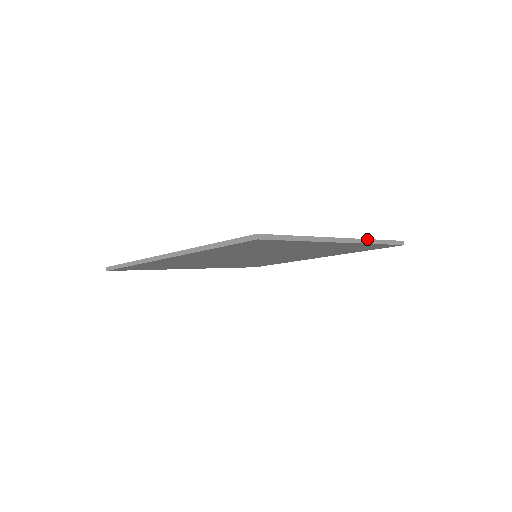
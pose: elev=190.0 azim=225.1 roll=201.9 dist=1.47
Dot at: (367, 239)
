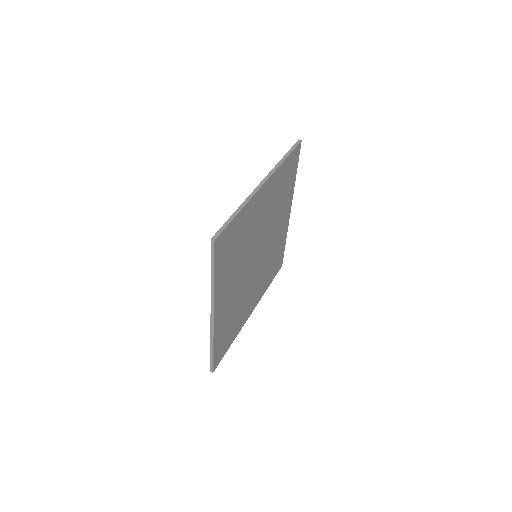
Dot at: (275, 166)
